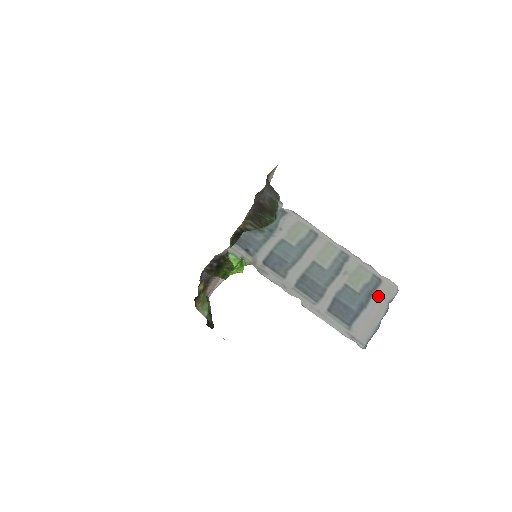
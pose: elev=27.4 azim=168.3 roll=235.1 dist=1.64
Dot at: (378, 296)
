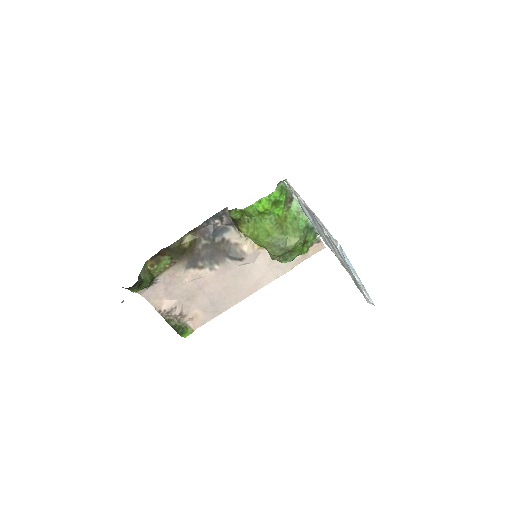
Dot at: occluded
